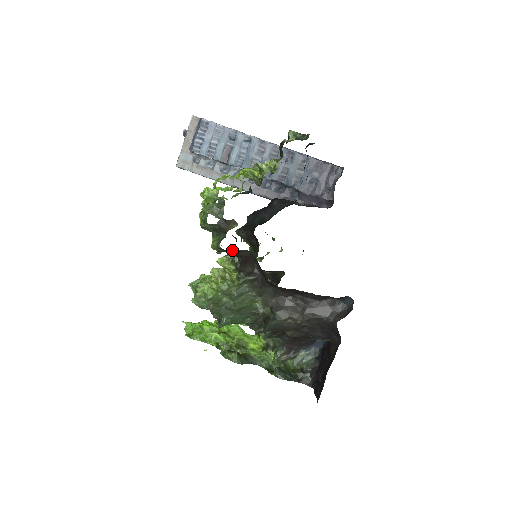
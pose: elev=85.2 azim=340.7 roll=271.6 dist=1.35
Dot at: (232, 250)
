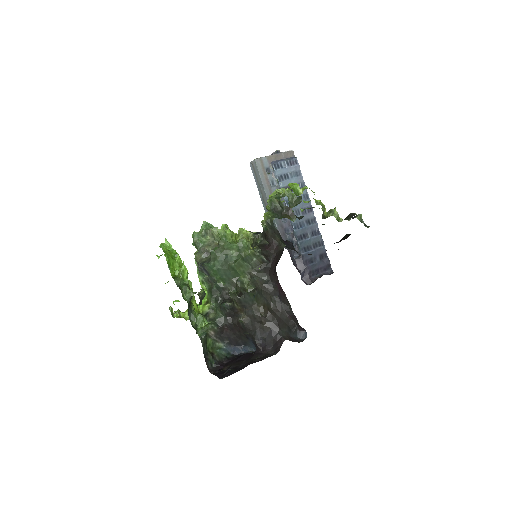
Dot at: (259, 233)
